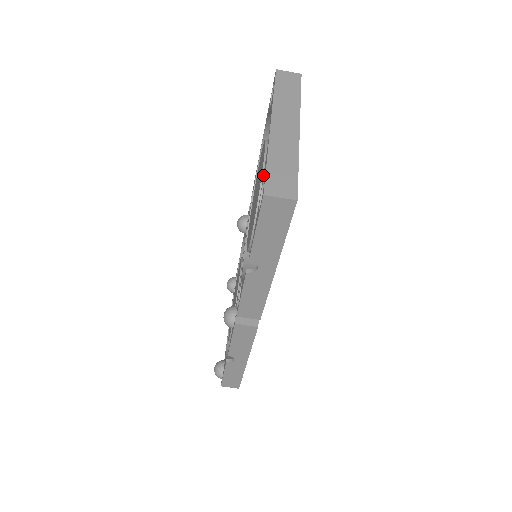
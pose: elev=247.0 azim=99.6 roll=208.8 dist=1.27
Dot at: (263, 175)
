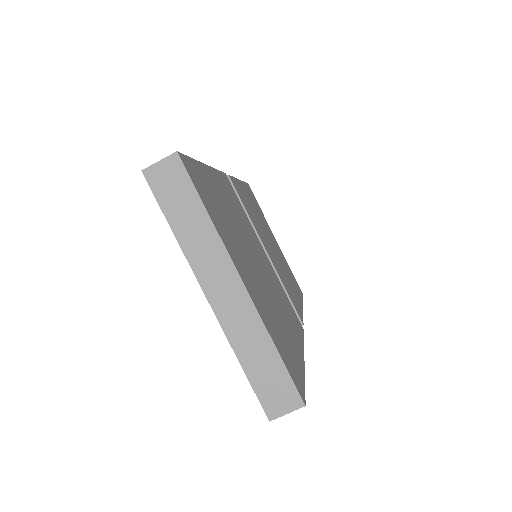
Dot at: occluded
